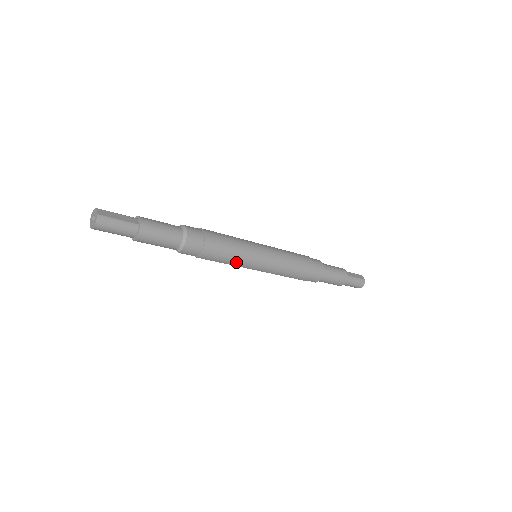
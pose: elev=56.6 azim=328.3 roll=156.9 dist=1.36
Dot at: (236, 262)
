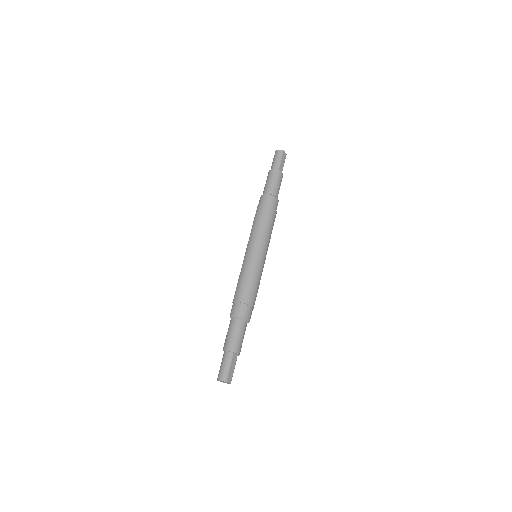
Dot at: occluded
